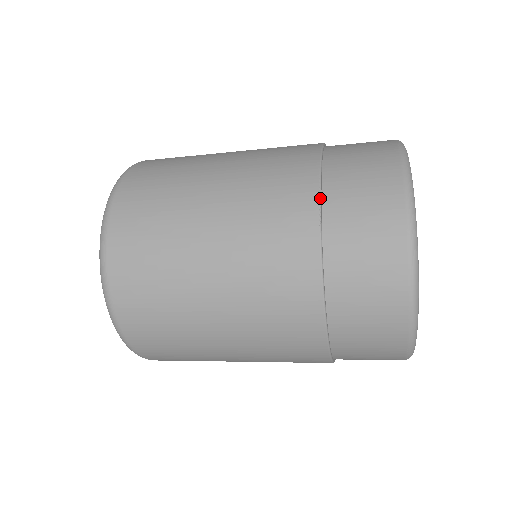
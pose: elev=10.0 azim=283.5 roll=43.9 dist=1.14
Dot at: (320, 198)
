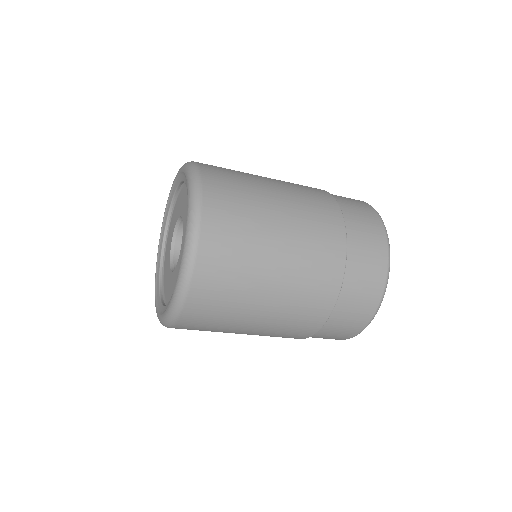
Dot at: occluded
